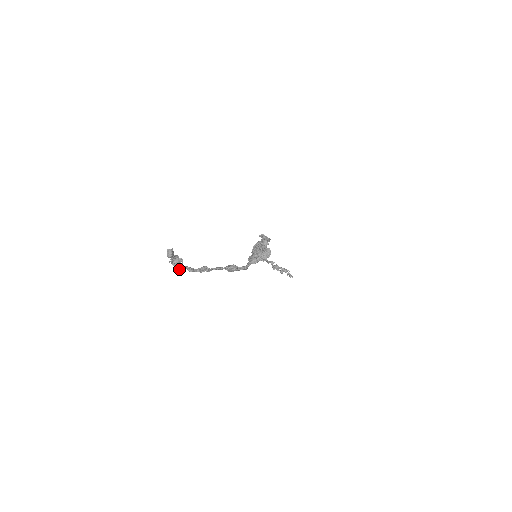
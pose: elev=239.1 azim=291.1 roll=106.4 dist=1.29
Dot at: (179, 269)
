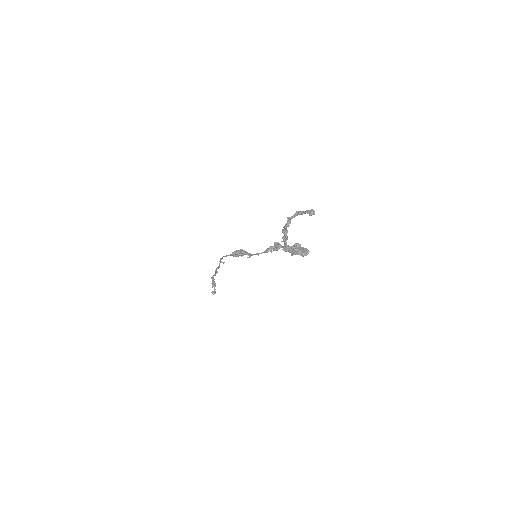
Dot at: (286, 227)
